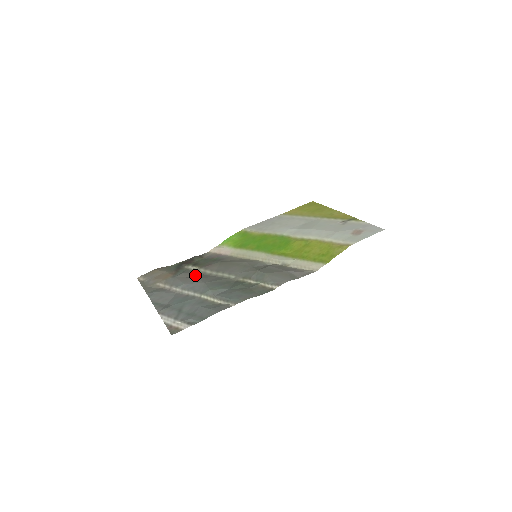
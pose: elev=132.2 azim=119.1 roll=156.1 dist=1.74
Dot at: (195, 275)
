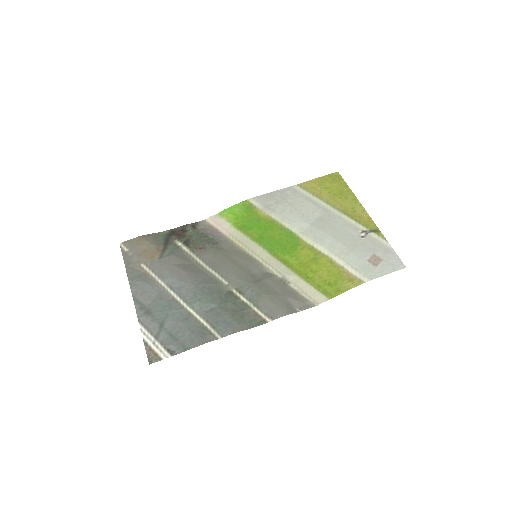
Dot at: (185, 263)
